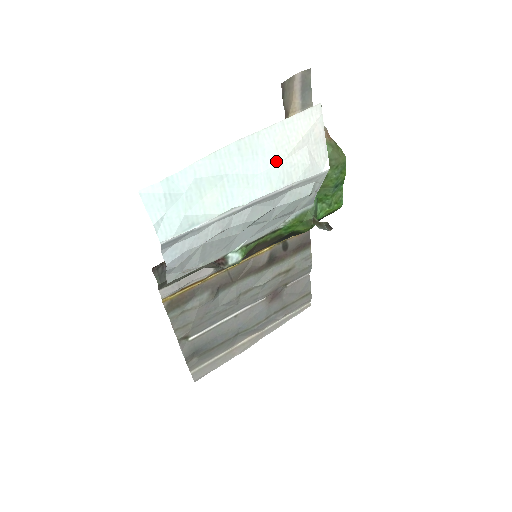
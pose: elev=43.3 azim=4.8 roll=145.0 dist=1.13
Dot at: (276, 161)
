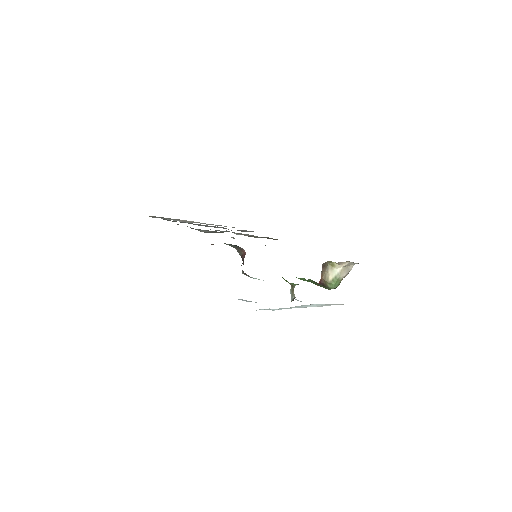
Dot at: (316, 306)
